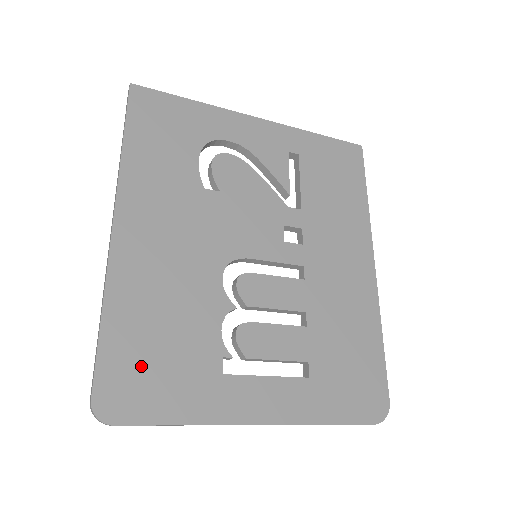
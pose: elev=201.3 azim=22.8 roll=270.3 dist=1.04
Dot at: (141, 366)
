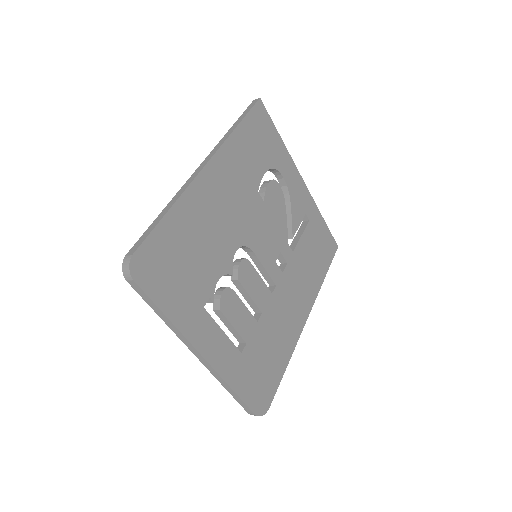
Dot at: (169, 260)
